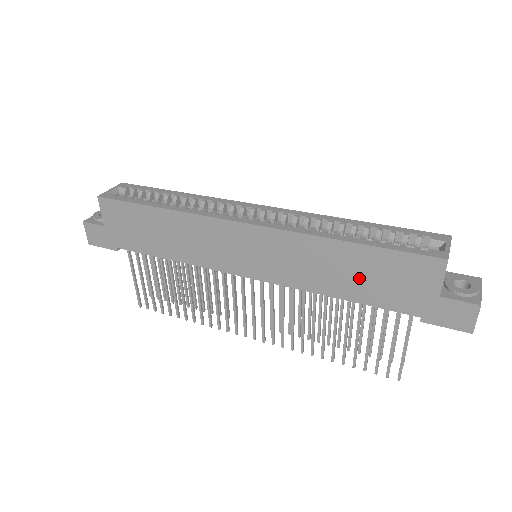
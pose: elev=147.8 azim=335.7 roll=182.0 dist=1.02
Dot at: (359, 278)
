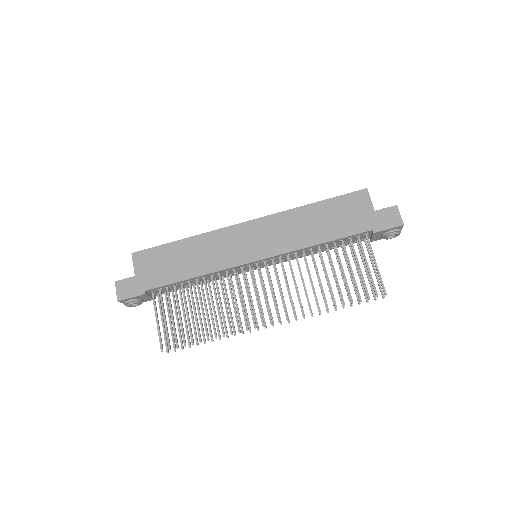
Dot at: (327, 223)
